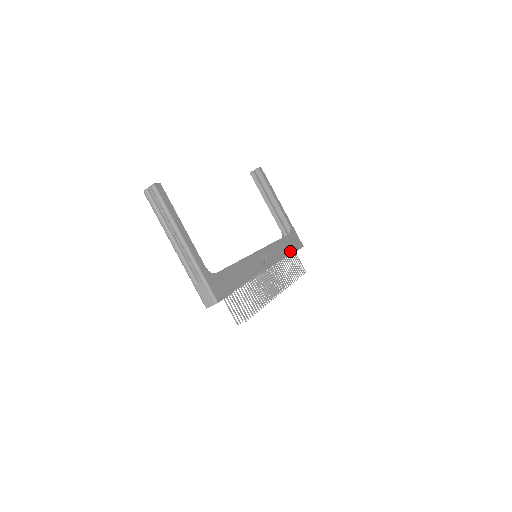
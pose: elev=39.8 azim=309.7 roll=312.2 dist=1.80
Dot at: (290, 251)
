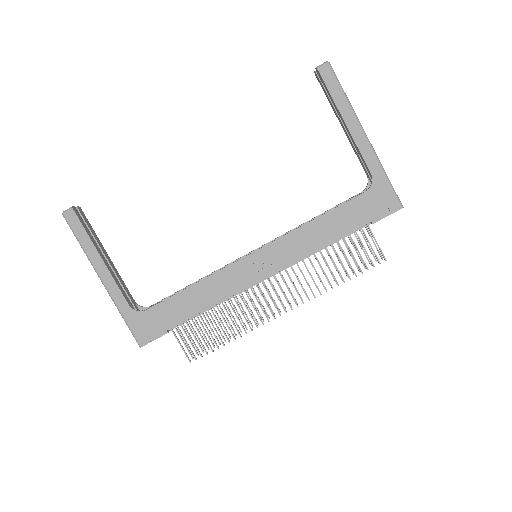
Dot at: (346, 231)
